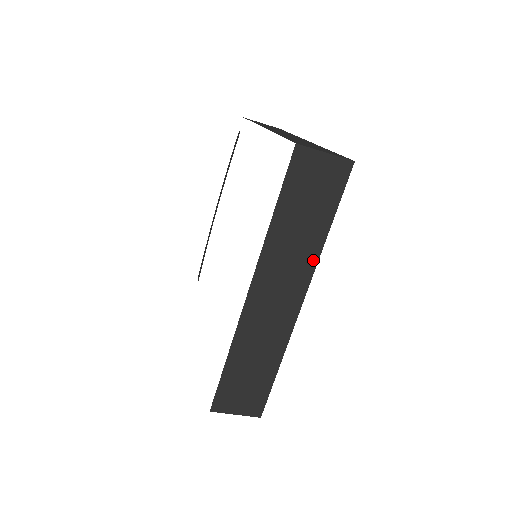
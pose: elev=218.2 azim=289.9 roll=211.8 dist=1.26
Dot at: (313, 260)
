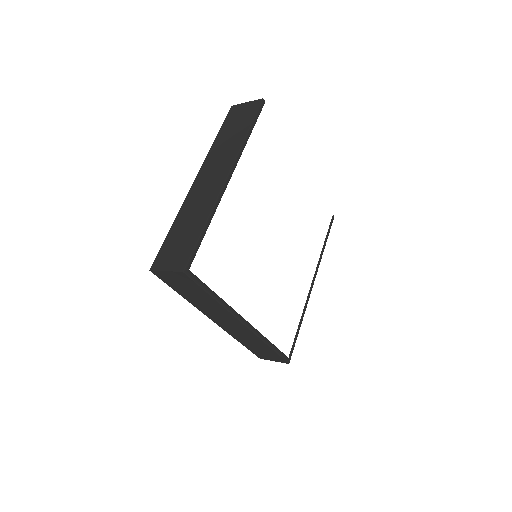
Dot at: (224, 310)
